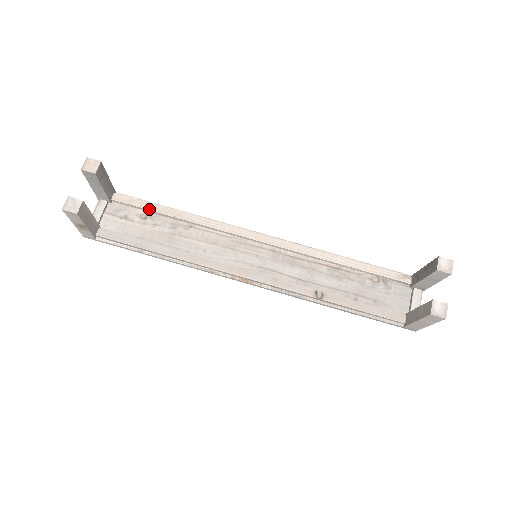
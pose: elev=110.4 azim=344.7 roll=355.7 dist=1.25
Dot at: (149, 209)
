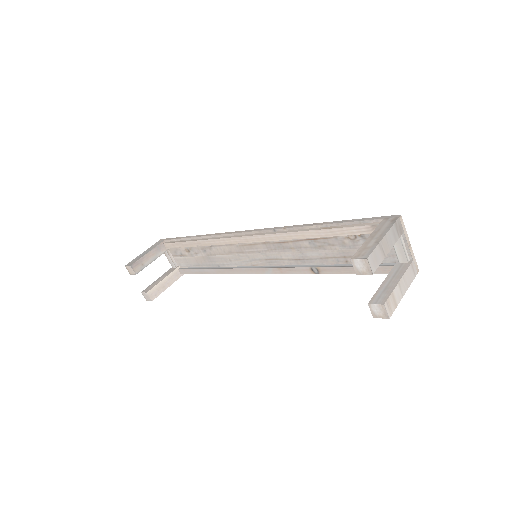
Dot at: occluded
